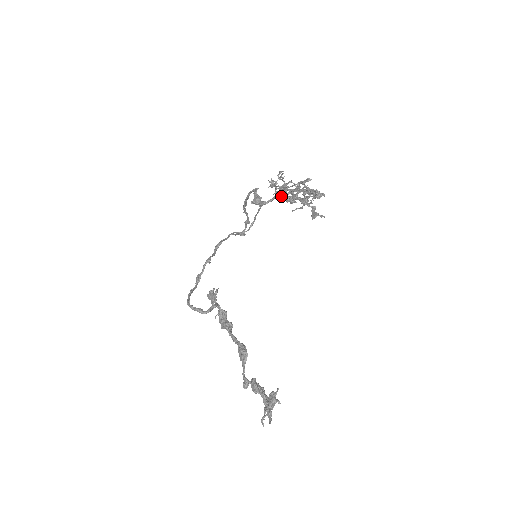
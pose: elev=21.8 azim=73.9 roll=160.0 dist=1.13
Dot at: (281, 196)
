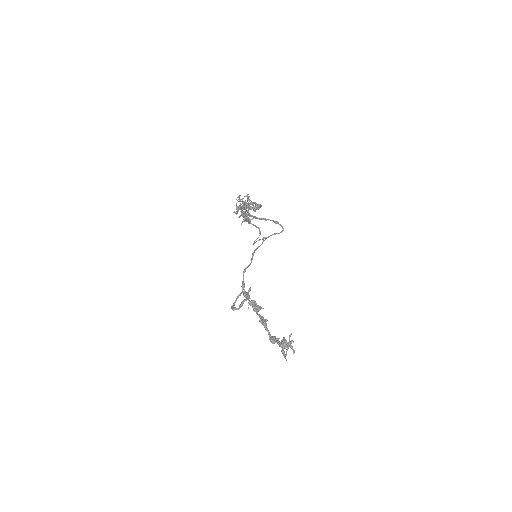
Dot at: occluded
